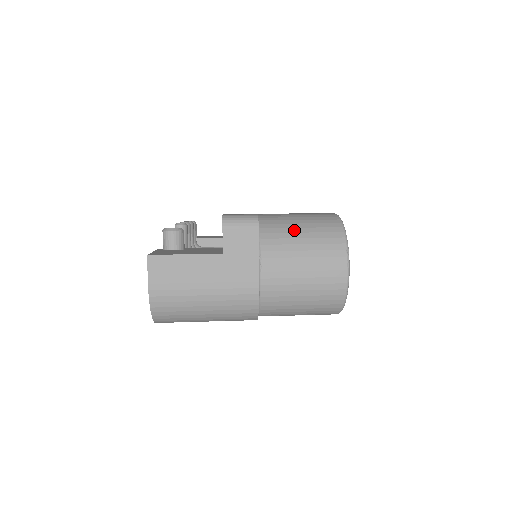
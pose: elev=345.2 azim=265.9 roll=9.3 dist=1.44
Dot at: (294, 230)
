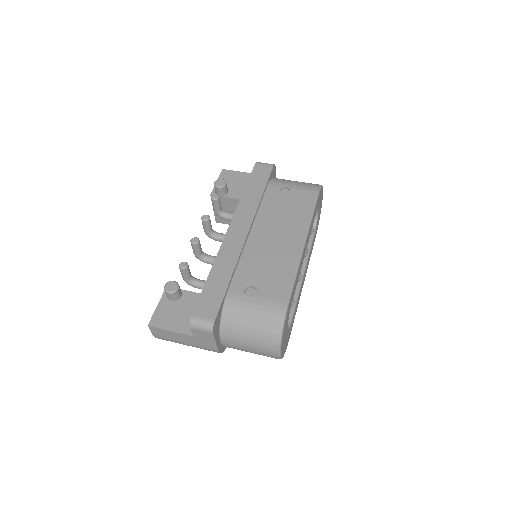
Dot at: (245, 324)
